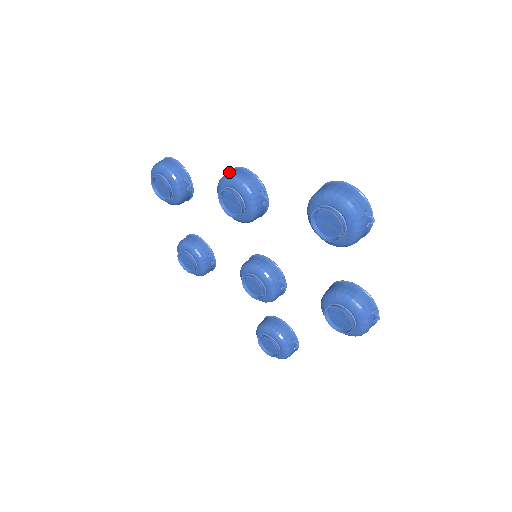
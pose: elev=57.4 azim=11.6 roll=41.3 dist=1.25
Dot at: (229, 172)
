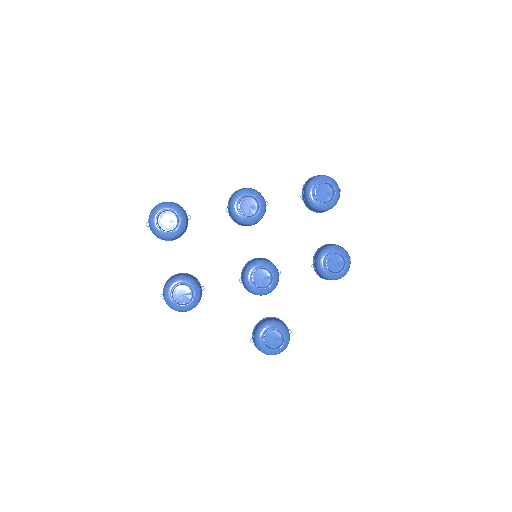
Dot at: (239, 190)
